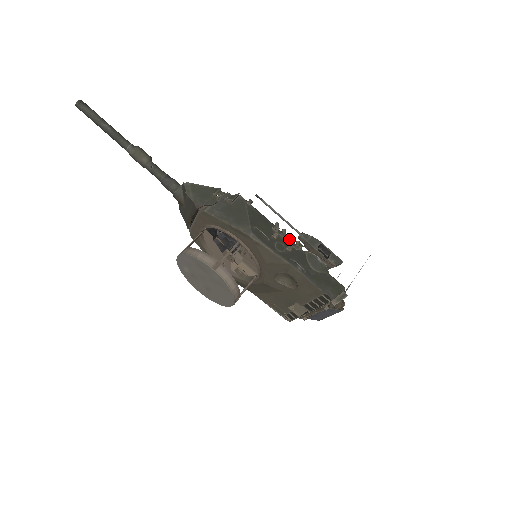
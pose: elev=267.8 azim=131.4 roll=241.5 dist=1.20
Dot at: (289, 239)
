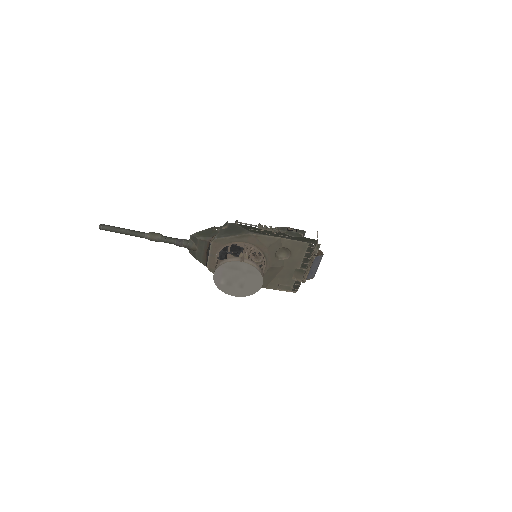
Dot at: (271, 229)
